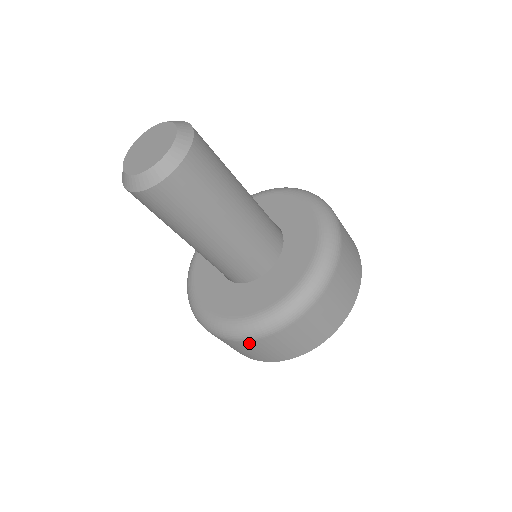
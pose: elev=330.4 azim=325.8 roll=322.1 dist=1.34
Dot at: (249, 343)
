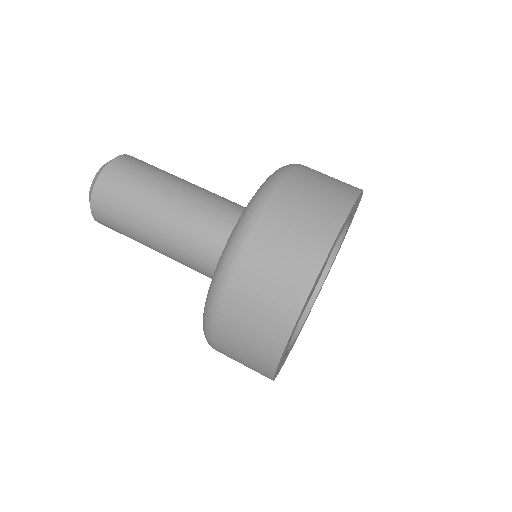
Dot at: (229, 303)
